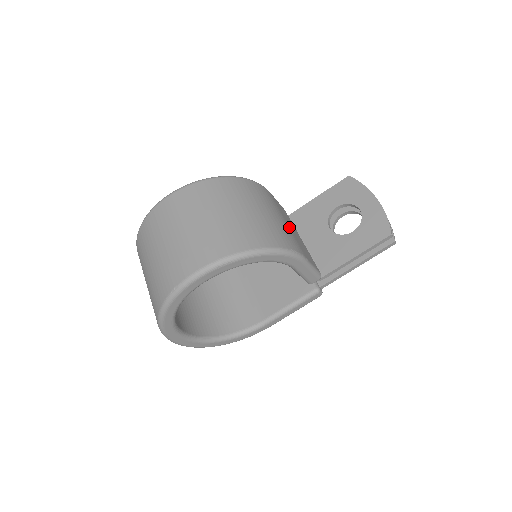
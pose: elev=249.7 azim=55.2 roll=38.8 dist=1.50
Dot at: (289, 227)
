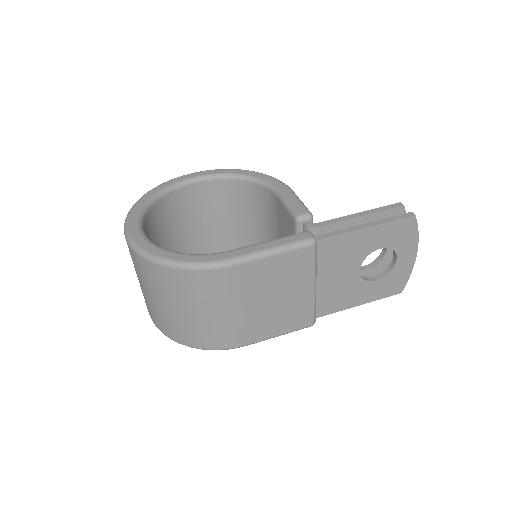
Dot at: occluded
